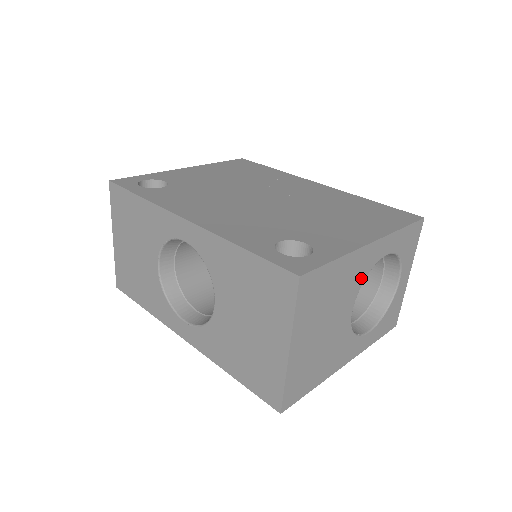
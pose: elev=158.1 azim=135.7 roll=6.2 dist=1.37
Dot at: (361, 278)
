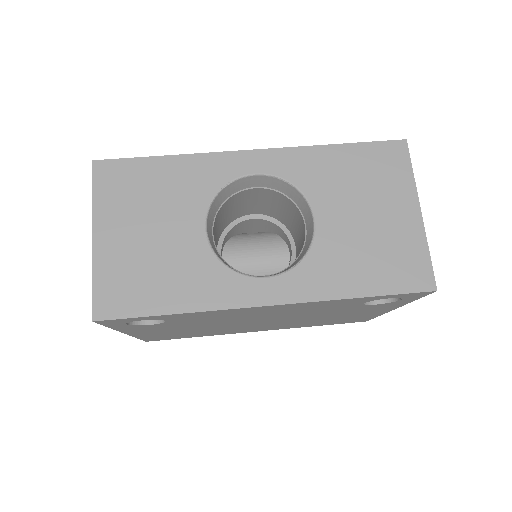
Dot at: occluded
